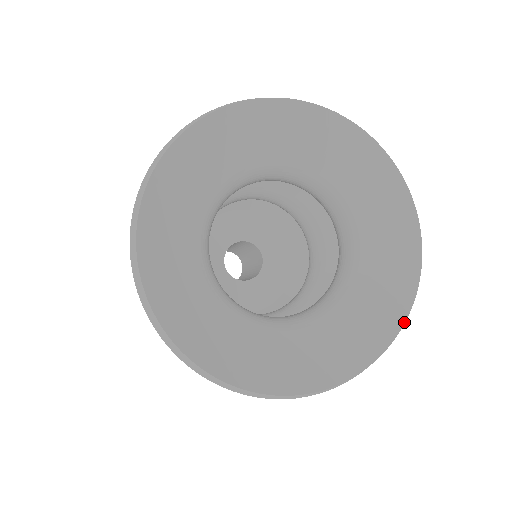
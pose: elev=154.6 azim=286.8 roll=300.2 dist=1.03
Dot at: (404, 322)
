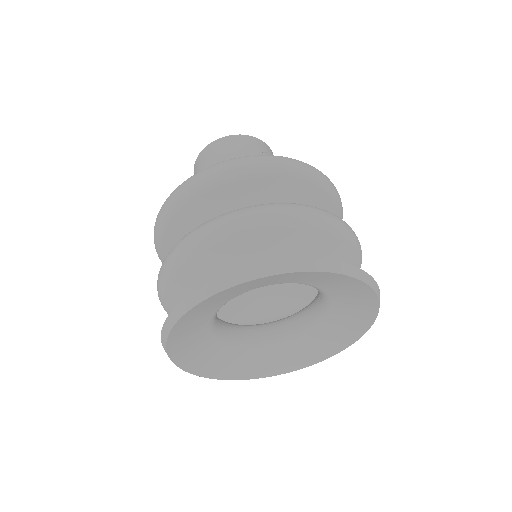
Dot at: occluded
